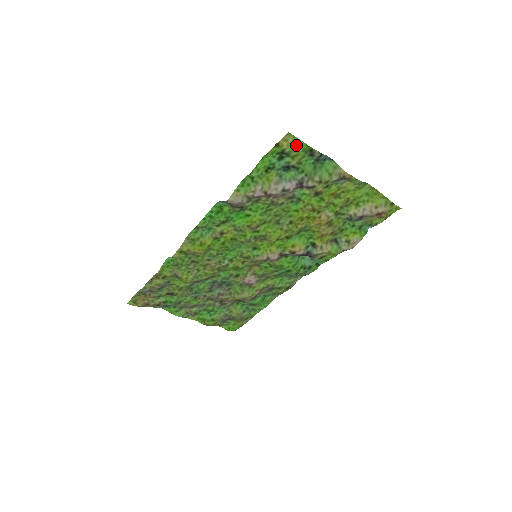
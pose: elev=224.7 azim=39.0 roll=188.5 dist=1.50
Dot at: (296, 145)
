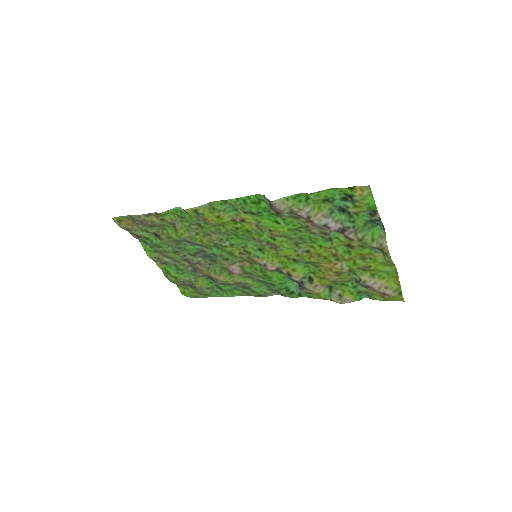
Dot at: (367, 199)
